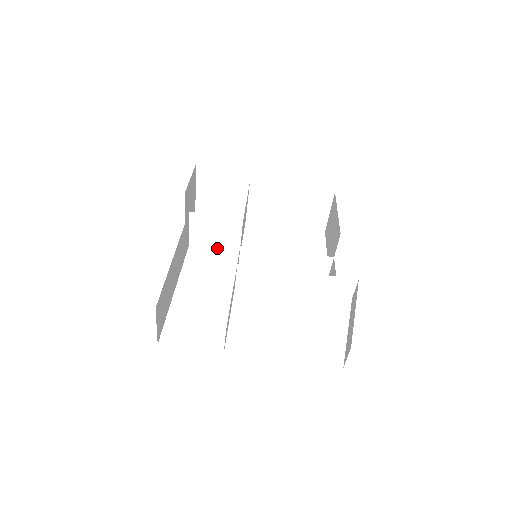
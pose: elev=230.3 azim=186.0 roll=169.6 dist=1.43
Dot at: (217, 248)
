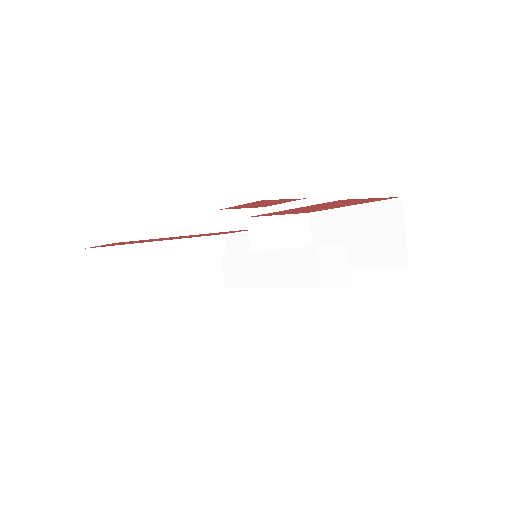
Dot at: occluded
